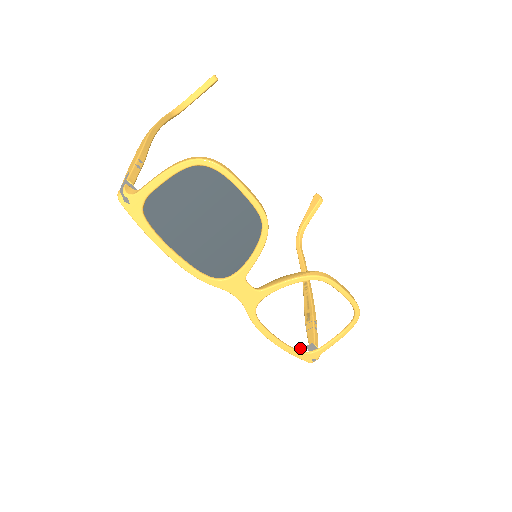
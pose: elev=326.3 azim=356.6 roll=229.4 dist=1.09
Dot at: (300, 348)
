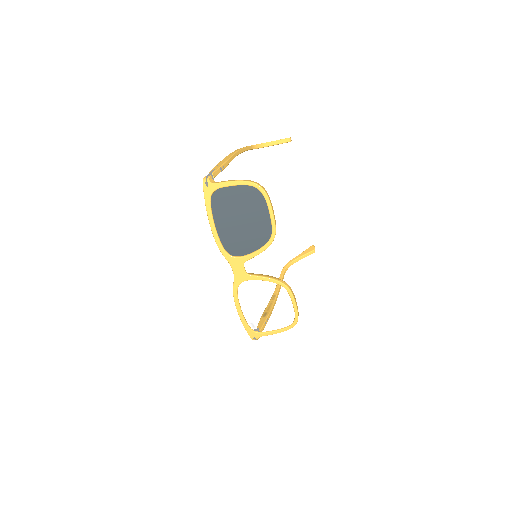
Dot at: (251, 325)
